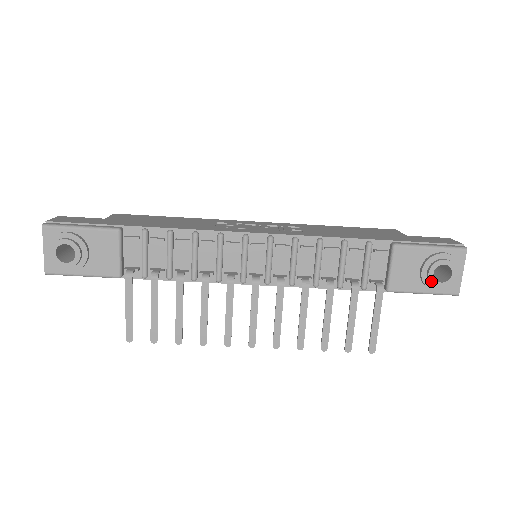
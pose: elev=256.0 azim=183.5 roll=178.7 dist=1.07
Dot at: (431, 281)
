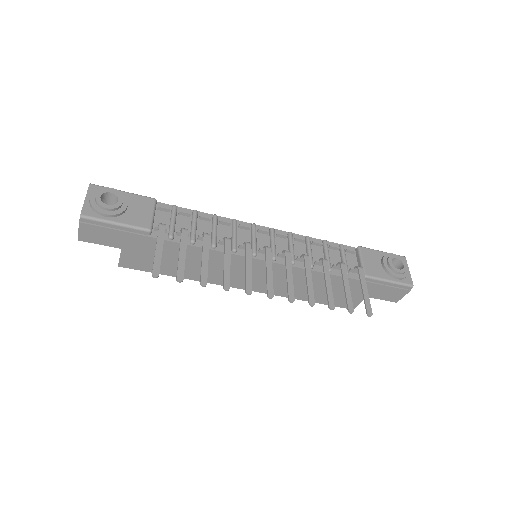
Dot at: (392, 267)
